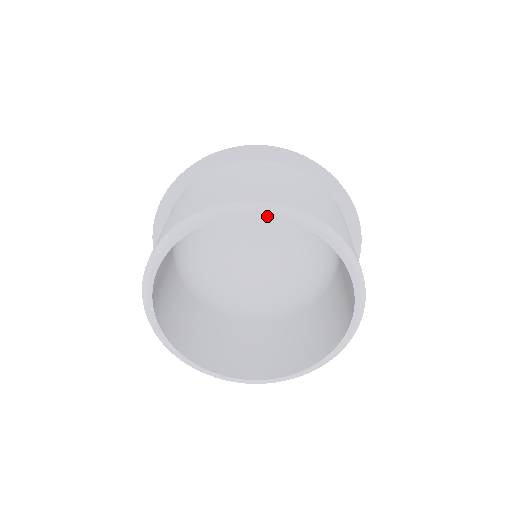
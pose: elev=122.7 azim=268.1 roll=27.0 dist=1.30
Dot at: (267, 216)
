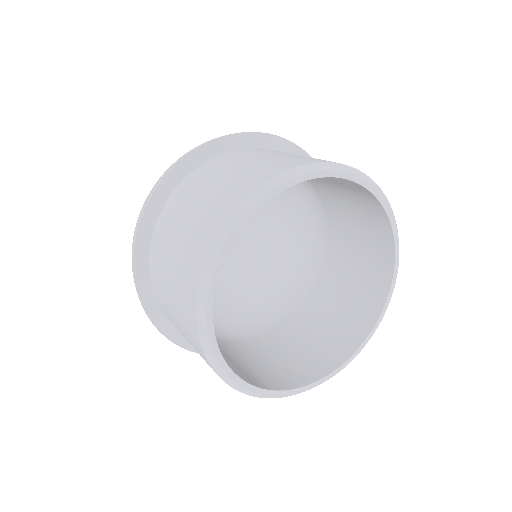
Dot at: (297, 183)
